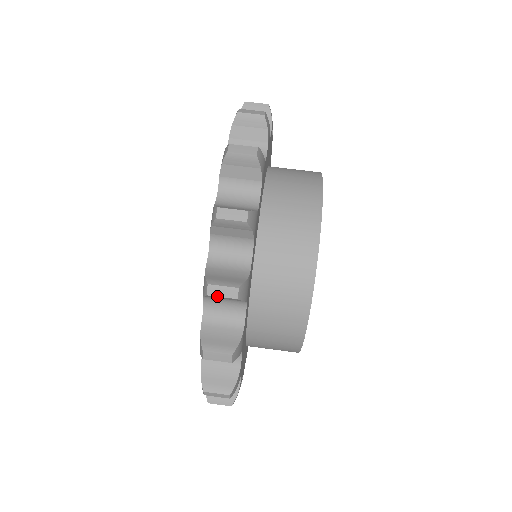
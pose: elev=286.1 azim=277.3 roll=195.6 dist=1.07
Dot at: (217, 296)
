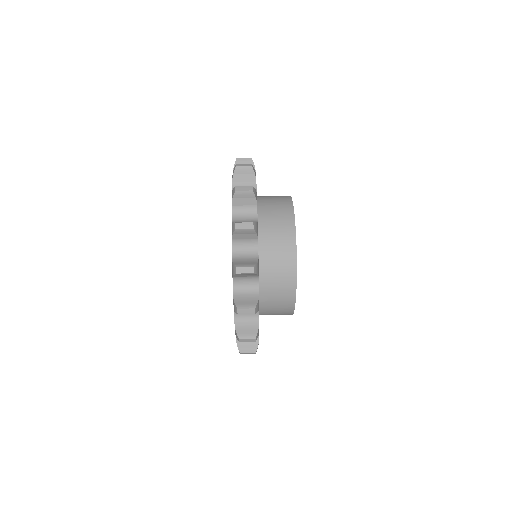
Dot at: (242, 229)
